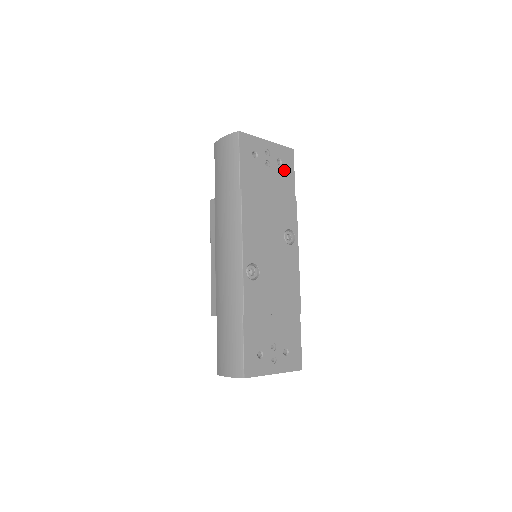
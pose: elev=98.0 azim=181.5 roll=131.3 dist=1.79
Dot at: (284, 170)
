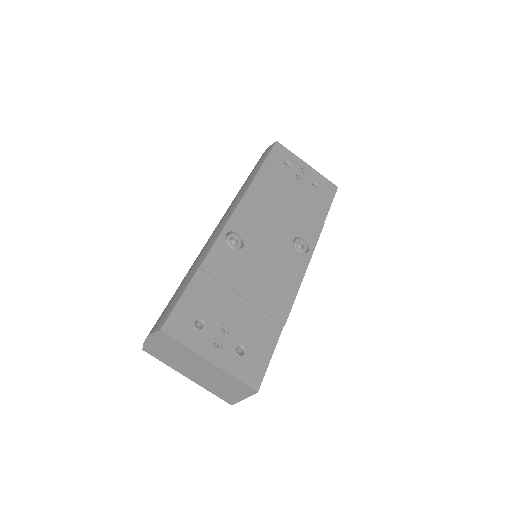
Dot at: (319, 194)
